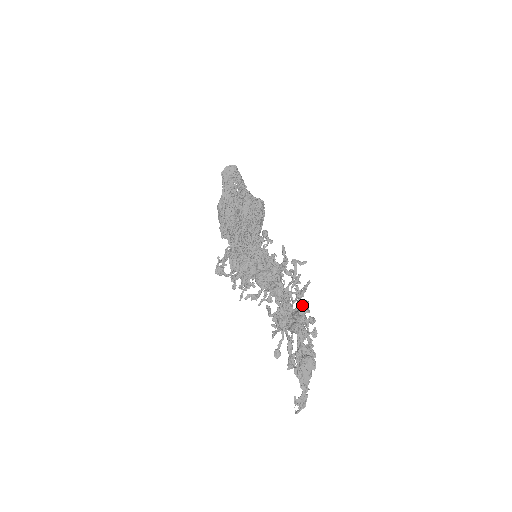
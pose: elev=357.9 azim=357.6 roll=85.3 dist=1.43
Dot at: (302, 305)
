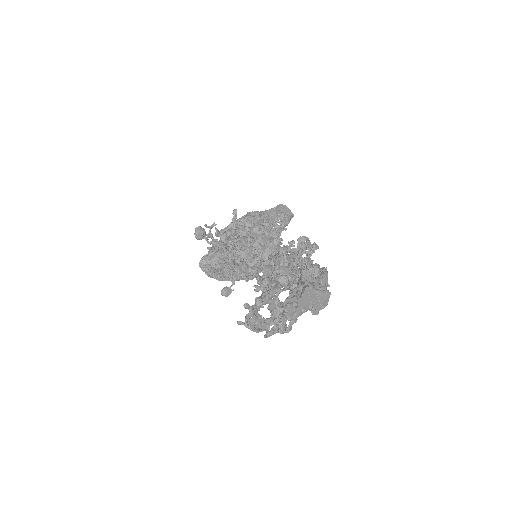
Dot at: occluded
